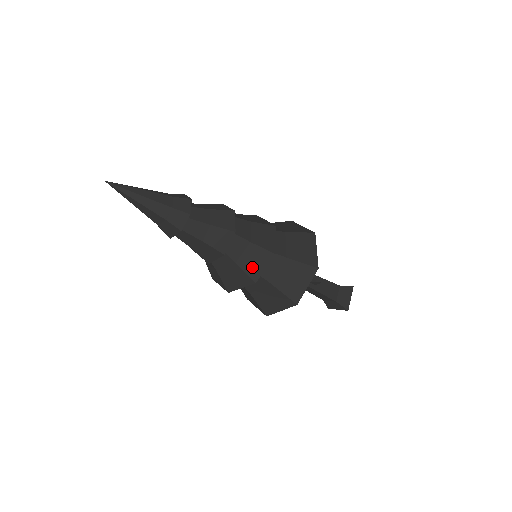
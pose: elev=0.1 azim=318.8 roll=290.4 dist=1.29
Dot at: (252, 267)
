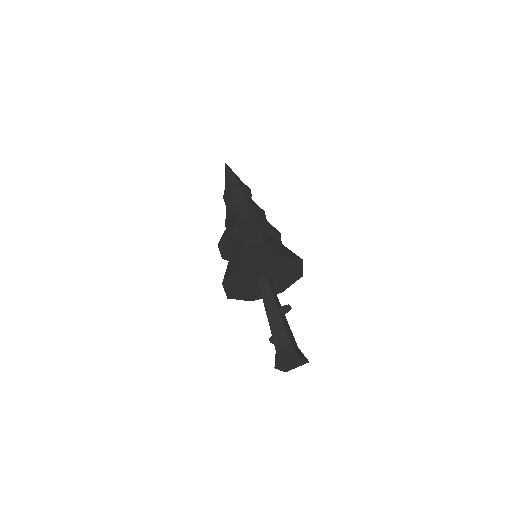
Dot at: (263, 223)
